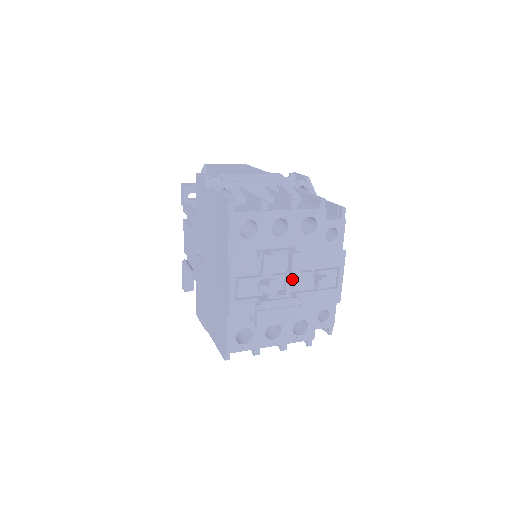
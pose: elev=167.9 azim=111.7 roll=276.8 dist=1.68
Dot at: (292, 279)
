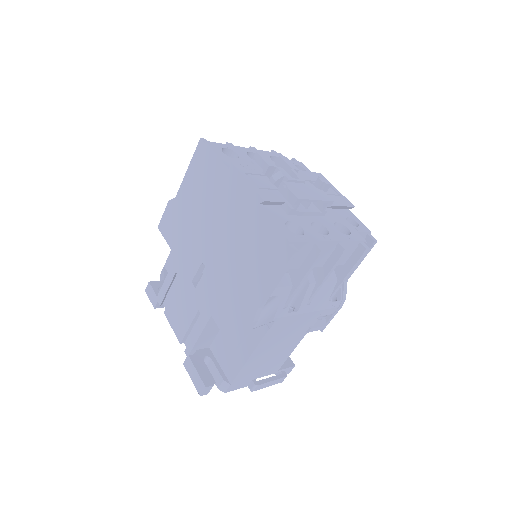
Dot at: occluded
